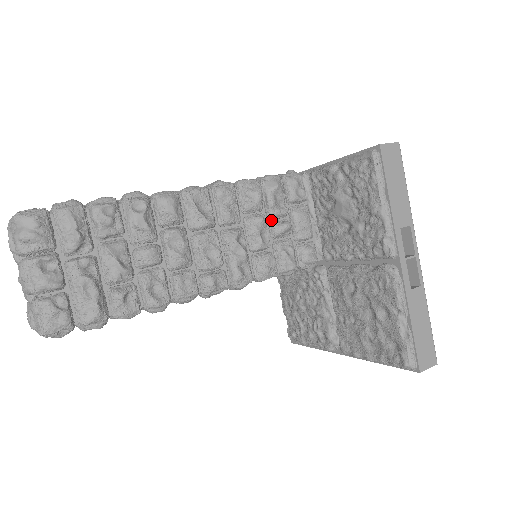
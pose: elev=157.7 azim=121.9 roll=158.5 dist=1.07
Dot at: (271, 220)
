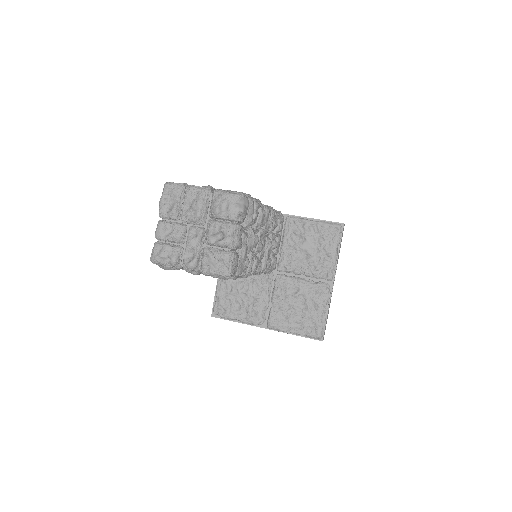
Dot at: occluded
